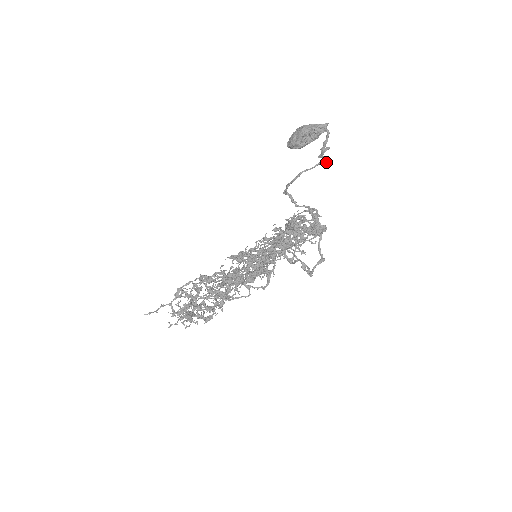
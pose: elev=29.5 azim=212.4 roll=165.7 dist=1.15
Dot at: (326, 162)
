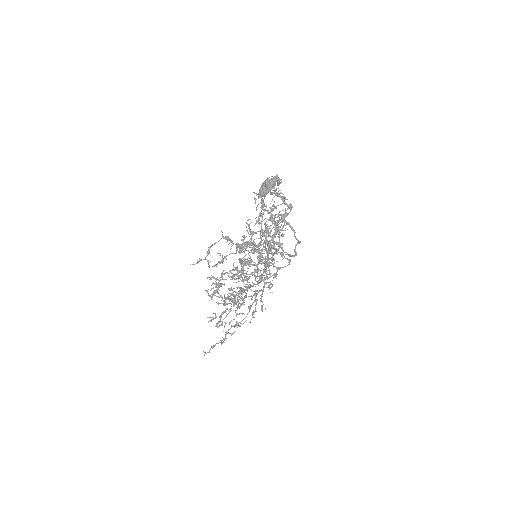
Dot at: (281, 179)
